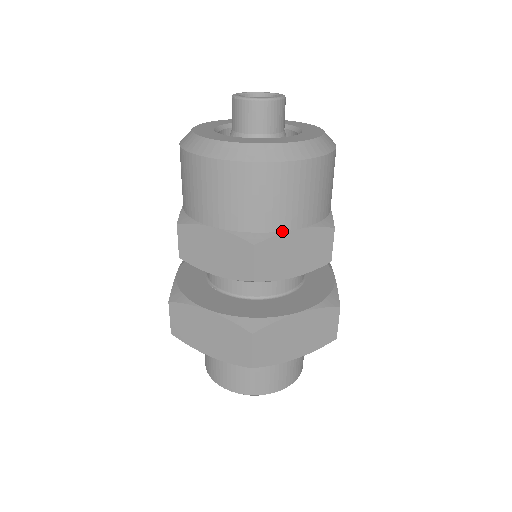
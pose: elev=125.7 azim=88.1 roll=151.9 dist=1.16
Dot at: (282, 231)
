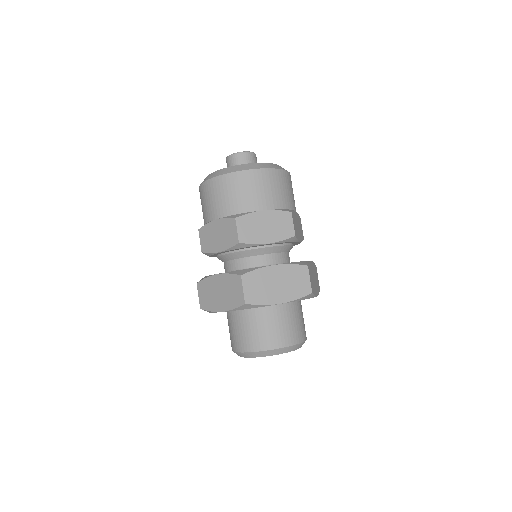
Dot at: (293, 210)
